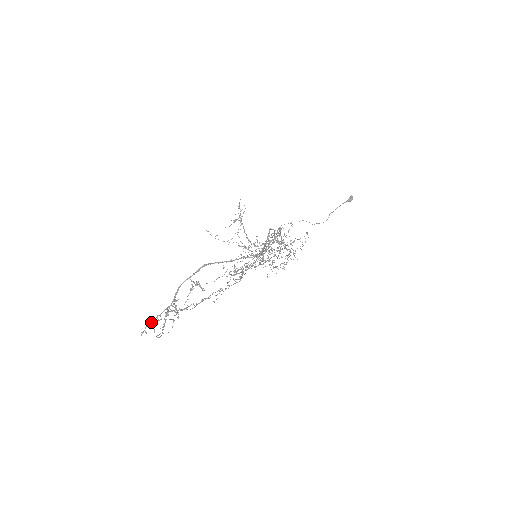
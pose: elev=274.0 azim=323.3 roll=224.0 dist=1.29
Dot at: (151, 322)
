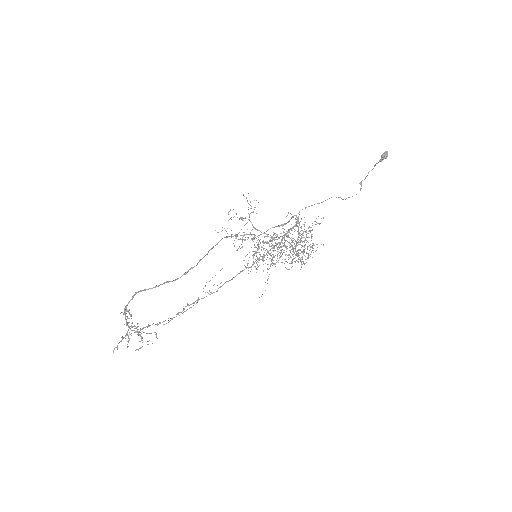
Dot at: (122, 339)
